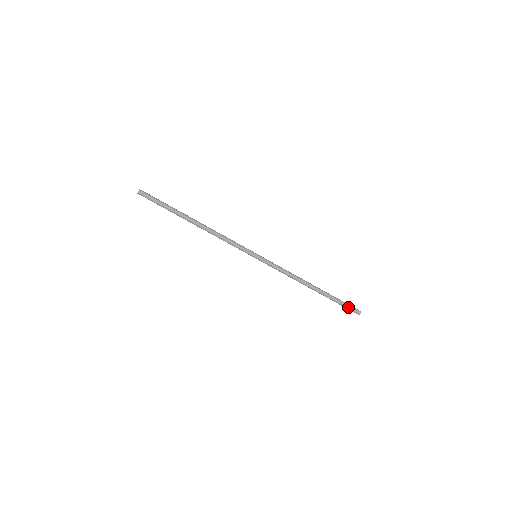
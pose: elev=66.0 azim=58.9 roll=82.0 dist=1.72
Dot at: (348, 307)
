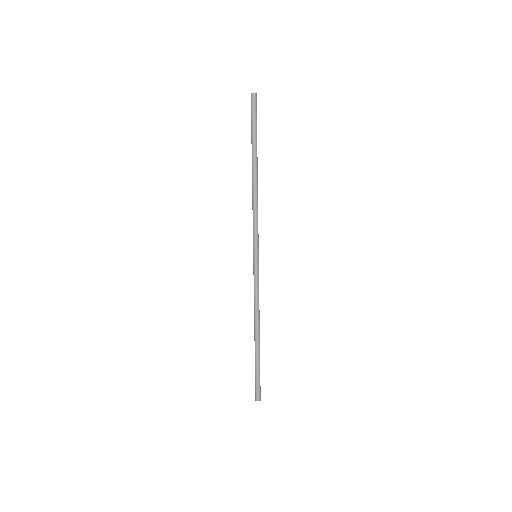
Dot at: occluded
